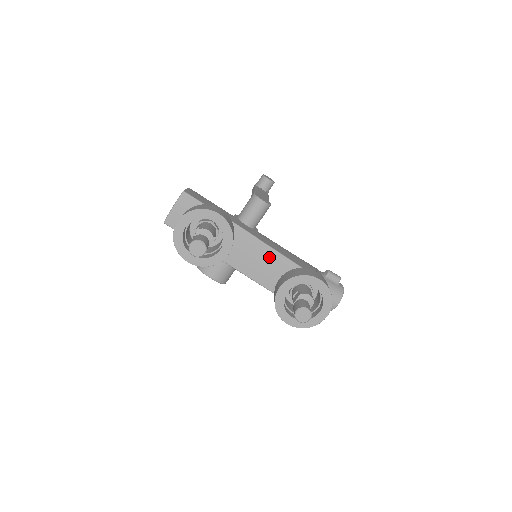
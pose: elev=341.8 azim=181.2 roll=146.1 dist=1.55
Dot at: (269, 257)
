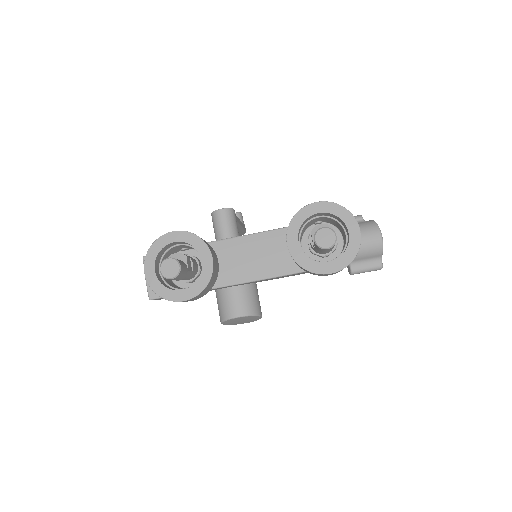
Dot at: (265, 242)
